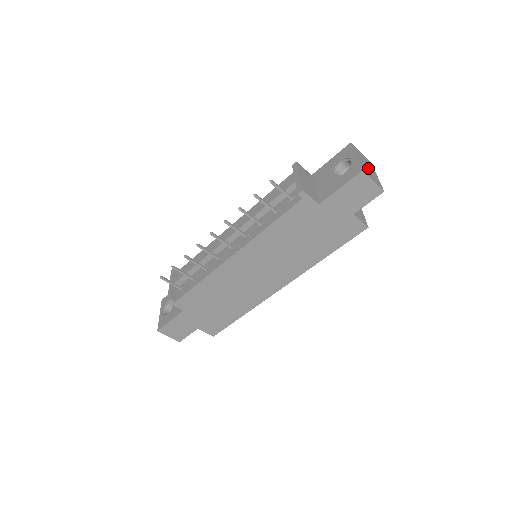
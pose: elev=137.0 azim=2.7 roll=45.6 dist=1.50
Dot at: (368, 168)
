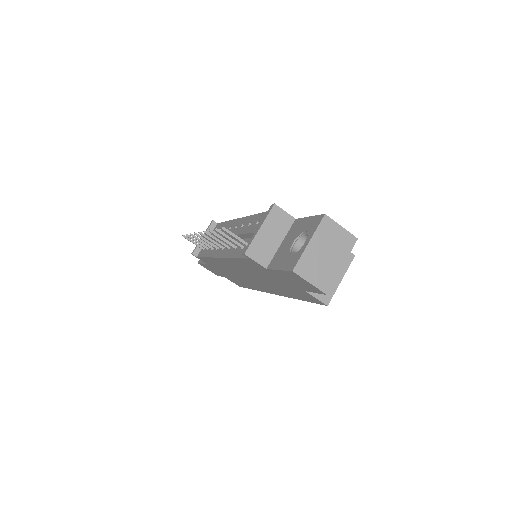
Dot at: (324, 258)
